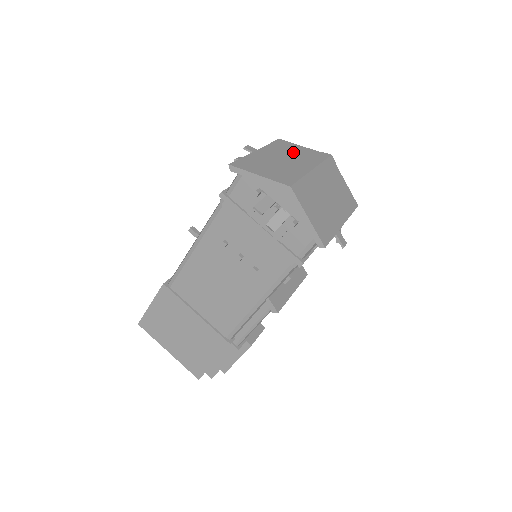
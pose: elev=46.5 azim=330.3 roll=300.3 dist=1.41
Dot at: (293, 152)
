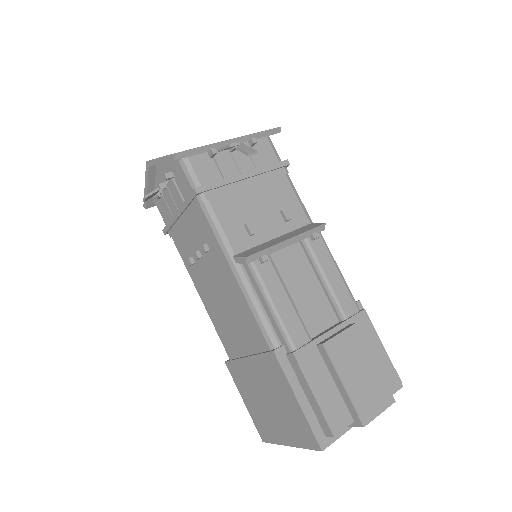
Dot at: occluded
